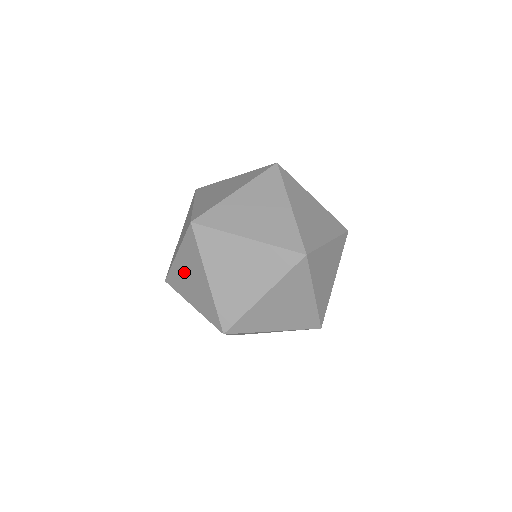
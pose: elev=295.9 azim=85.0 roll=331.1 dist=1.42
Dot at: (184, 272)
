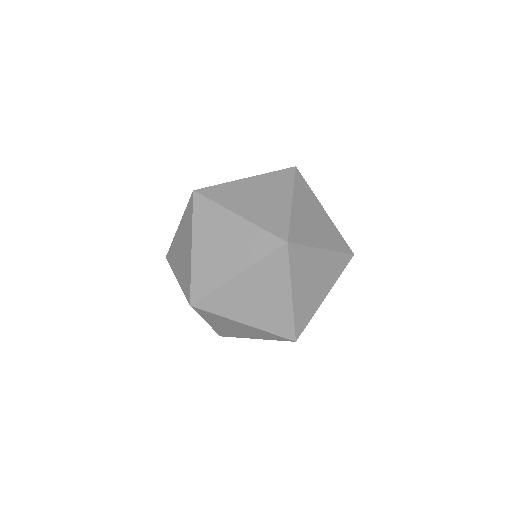
Dot at: occluded
